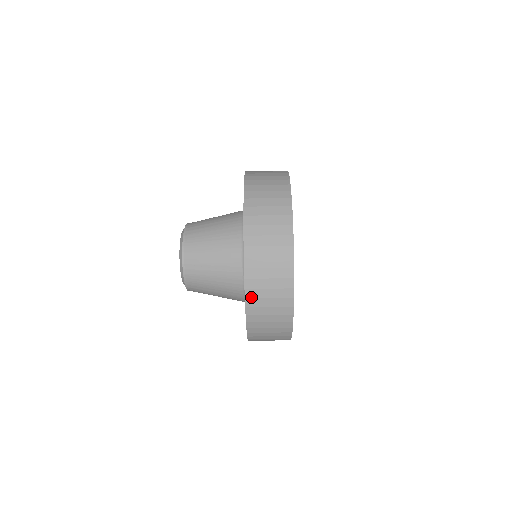
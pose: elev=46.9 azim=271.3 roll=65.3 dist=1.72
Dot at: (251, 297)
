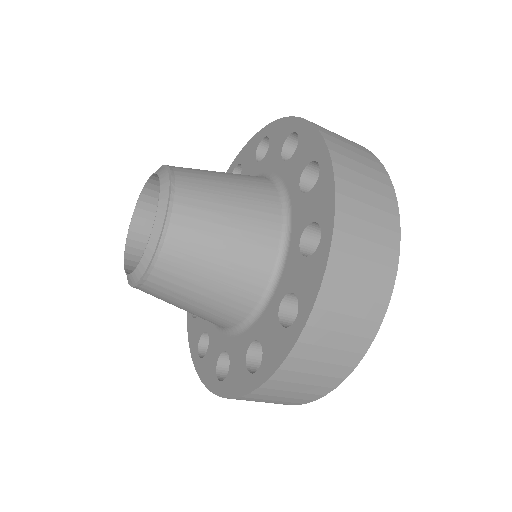
Dot at: (242, 399)
